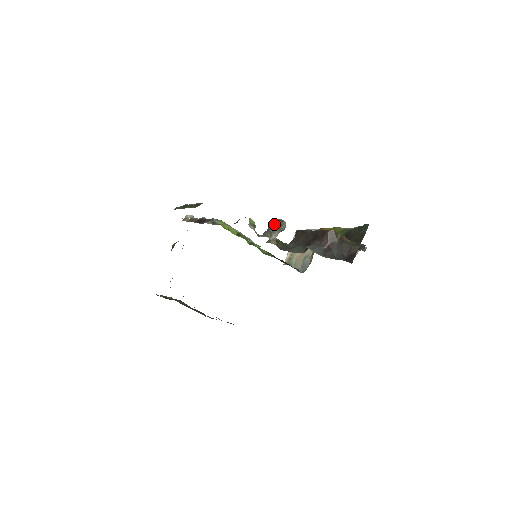
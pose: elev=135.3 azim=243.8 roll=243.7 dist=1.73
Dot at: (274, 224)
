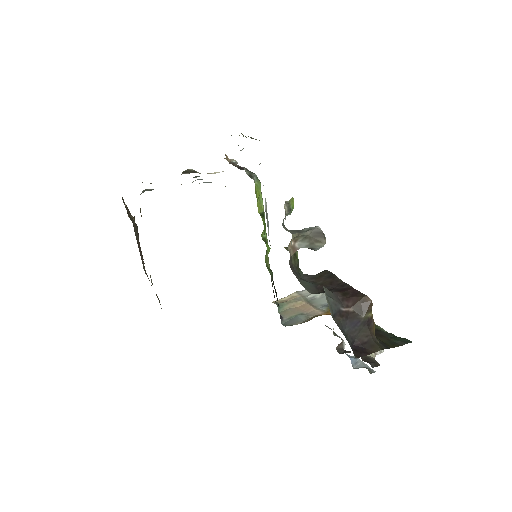
Dot at: (312, 231)
